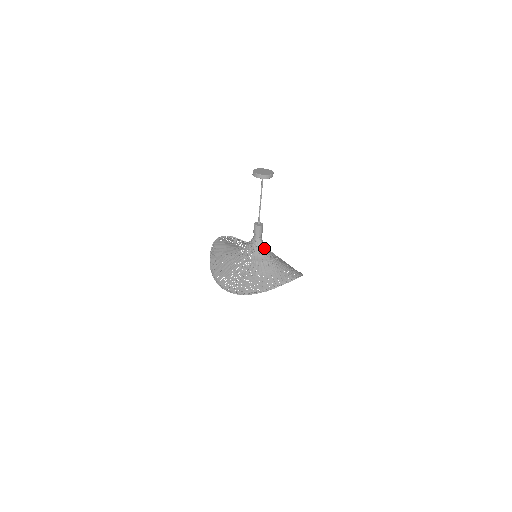
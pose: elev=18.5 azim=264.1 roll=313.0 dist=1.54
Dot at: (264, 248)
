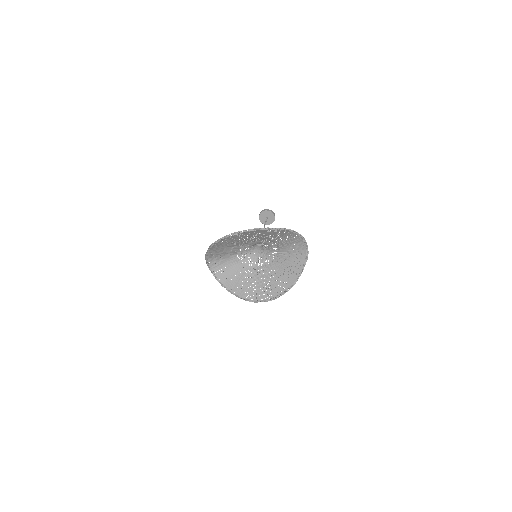
Dot at: (266, 248)
